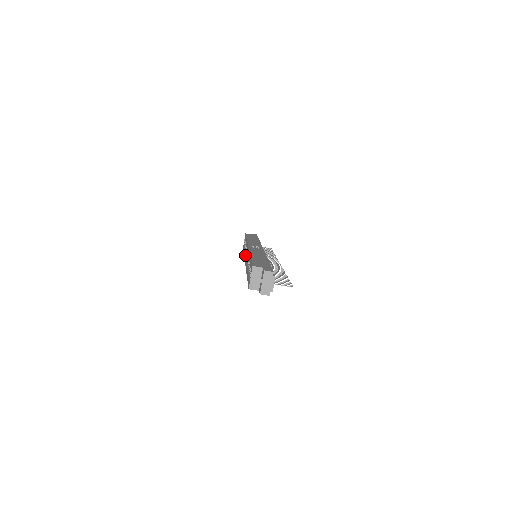
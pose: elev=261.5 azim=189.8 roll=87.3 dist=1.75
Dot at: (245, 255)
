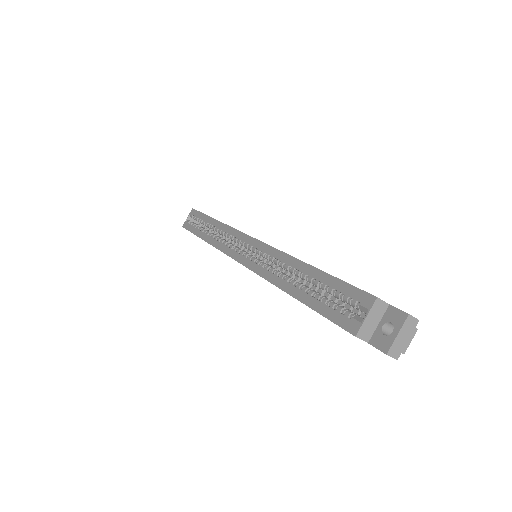
Dot at: occluded
